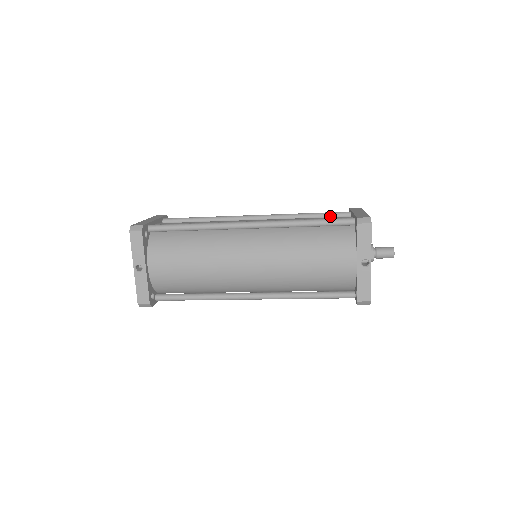
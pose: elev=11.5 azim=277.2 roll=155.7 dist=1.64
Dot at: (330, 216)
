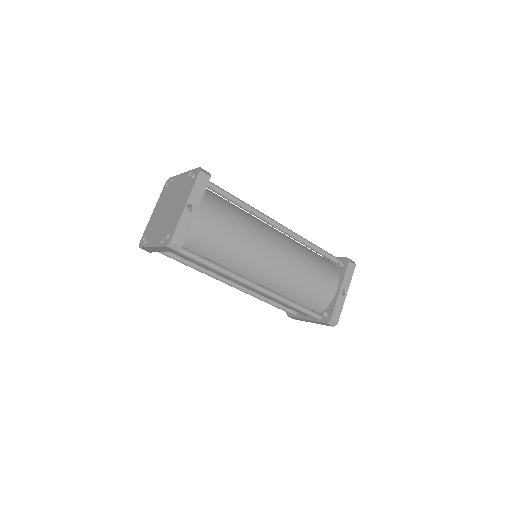
Dot at: occluded
